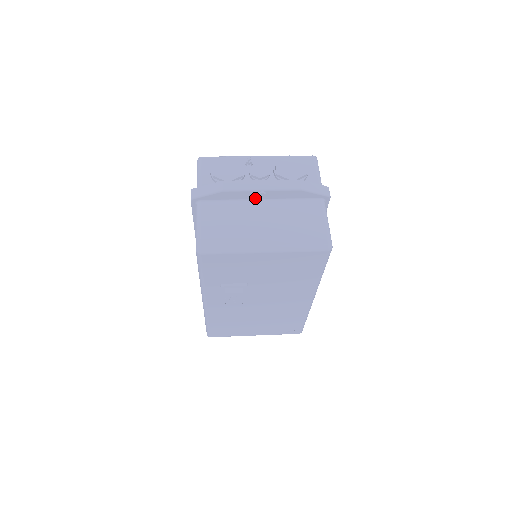
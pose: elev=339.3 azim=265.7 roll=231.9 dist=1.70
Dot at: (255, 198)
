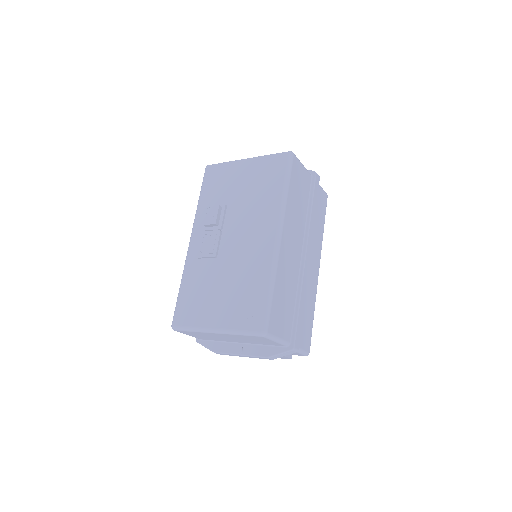
Dot at: occluded
